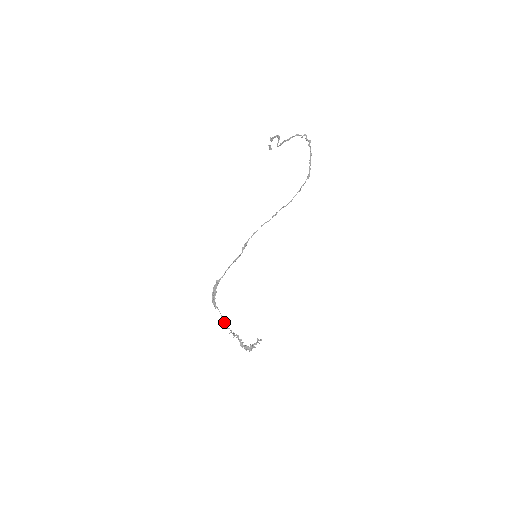
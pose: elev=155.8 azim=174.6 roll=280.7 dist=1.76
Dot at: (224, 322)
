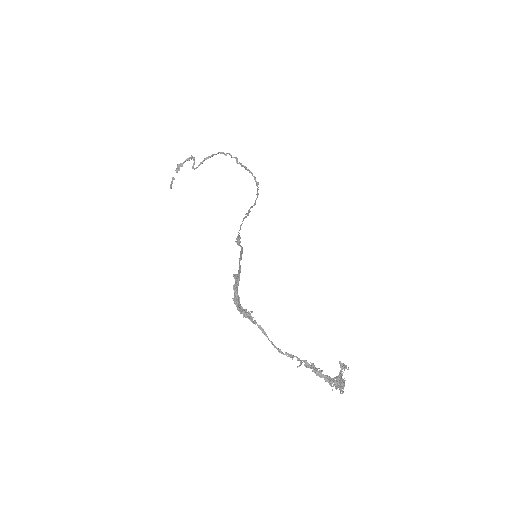
Dot at: occluded
